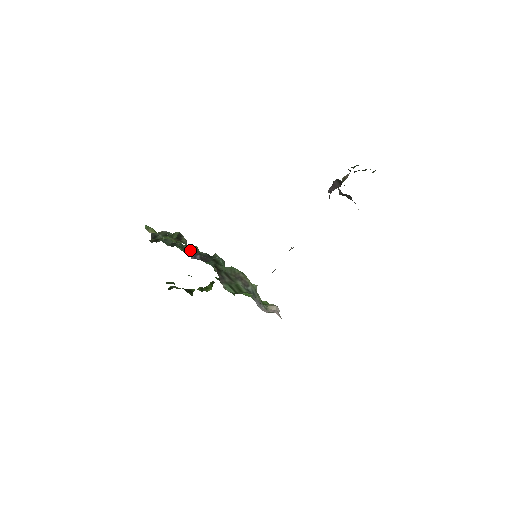
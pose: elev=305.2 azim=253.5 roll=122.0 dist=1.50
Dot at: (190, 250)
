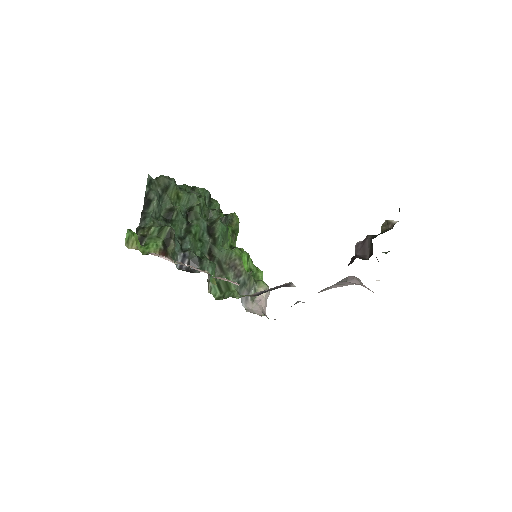
Dot at: (190, 213)
